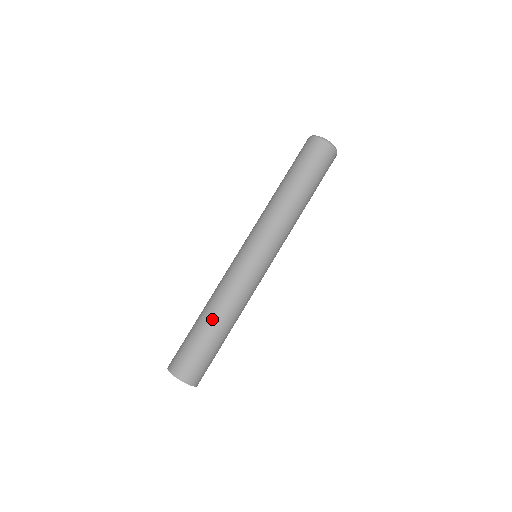
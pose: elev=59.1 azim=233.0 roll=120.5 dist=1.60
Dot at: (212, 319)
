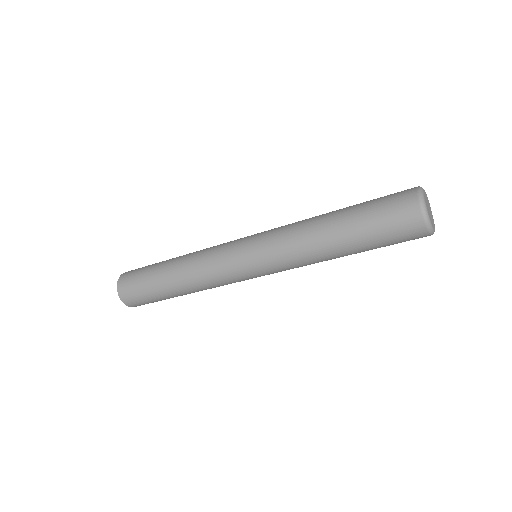
Dot at: (171, 266)
